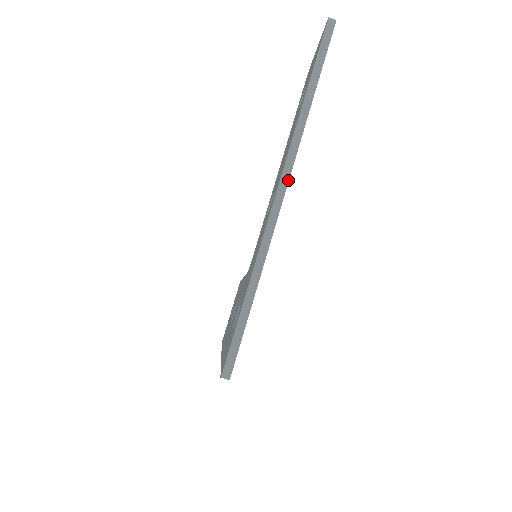
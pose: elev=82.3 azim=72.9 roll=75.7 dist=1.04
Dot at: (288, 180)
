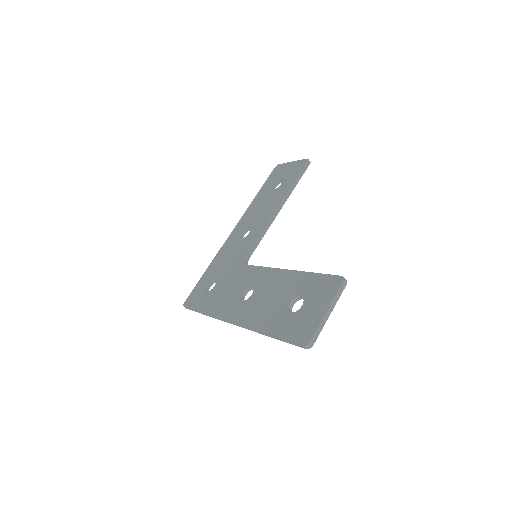
Dot at: occluded
